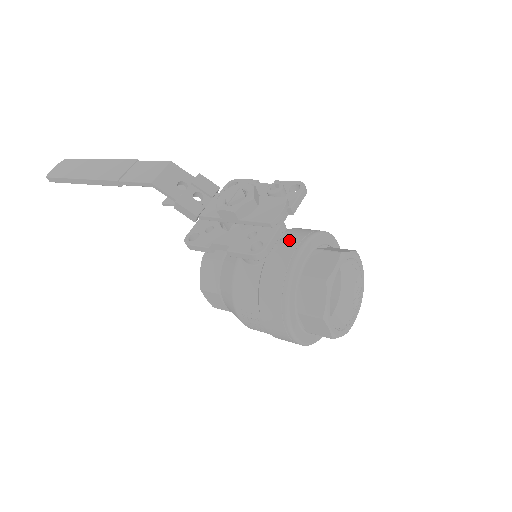
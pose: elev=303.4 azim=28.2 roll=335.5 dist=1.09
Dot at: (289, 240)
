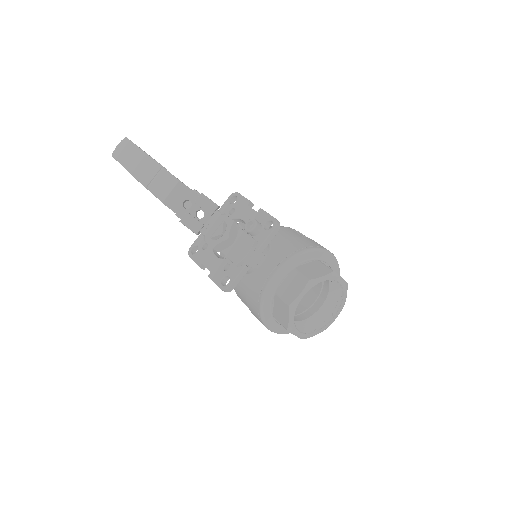
Dot at: (271, 259)
